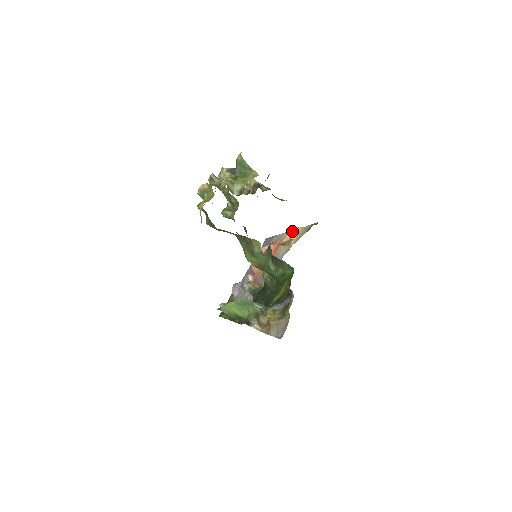
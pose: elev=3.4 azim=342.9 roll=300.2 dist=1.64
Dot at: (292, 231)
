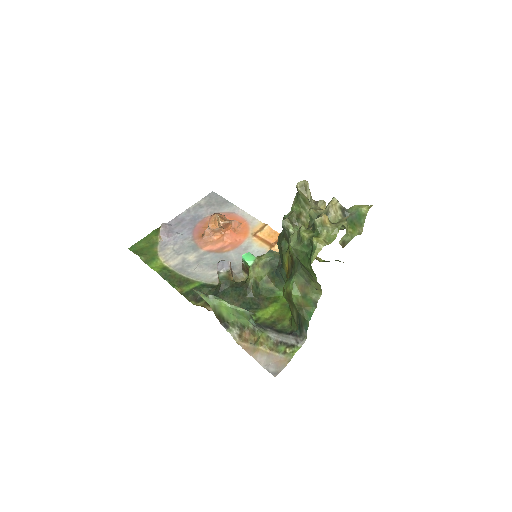
Dot at: (271, 229)
